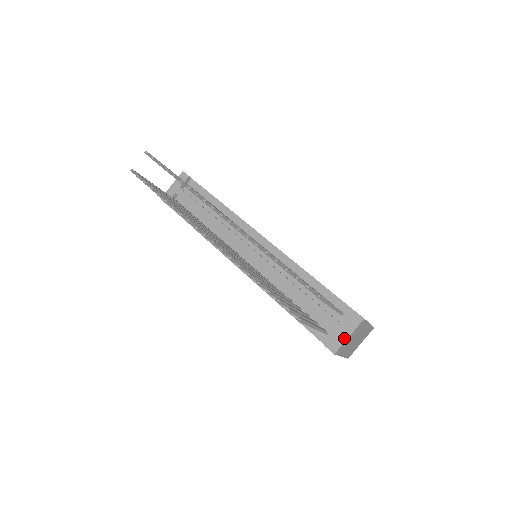
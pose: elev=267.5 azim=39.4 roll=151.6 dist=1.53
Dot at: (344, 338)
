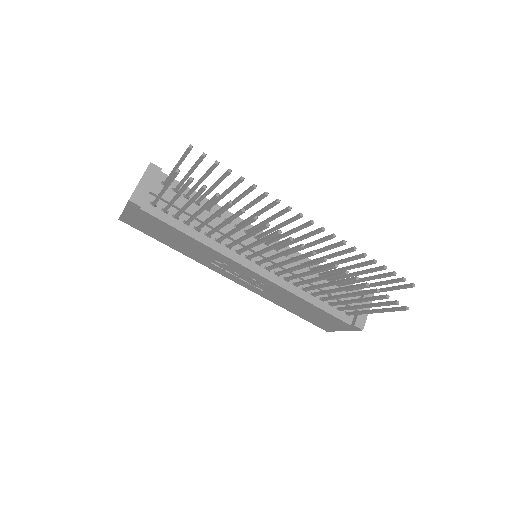
Dot at: (366, 315)
